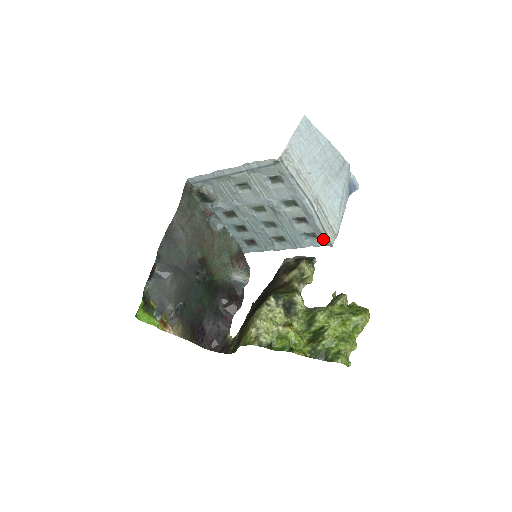
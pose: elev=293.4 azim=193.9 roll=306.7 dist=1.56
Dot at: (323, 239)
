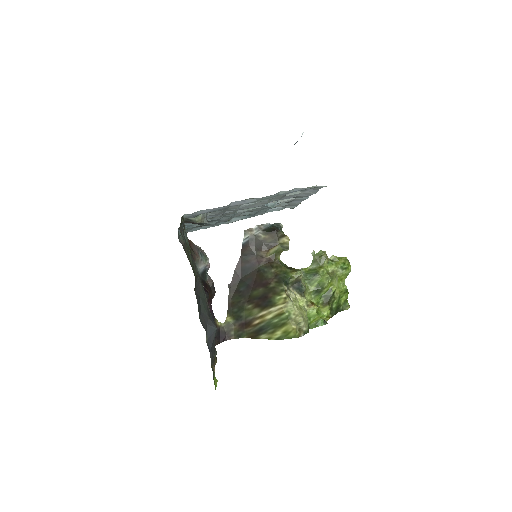
Dot at: (291, 207)
